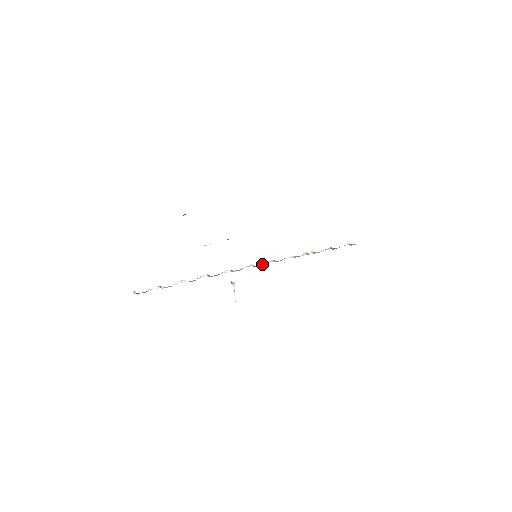
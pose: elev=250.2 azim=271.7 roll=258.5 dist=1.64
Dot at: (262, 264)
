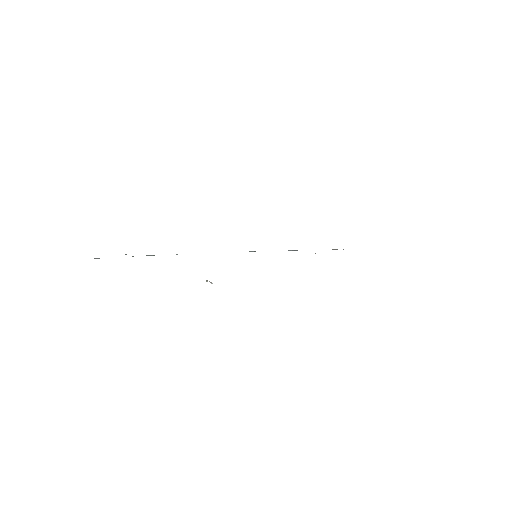
Dot at: occluded
